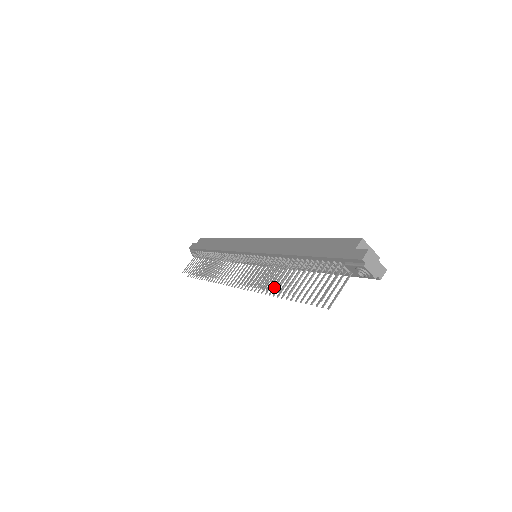
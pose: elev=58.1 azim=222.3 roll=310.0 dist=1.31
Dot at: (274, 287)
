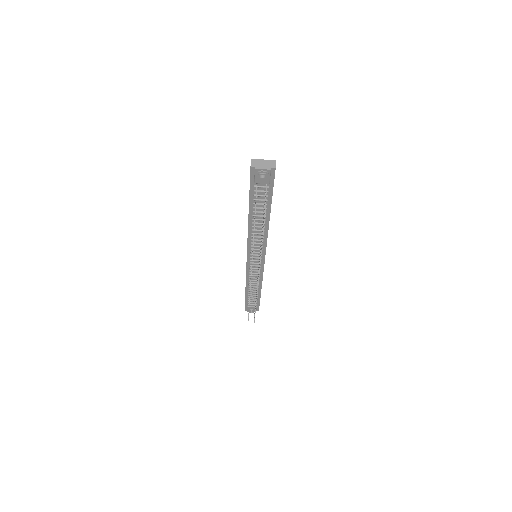
Dot at: occluded
